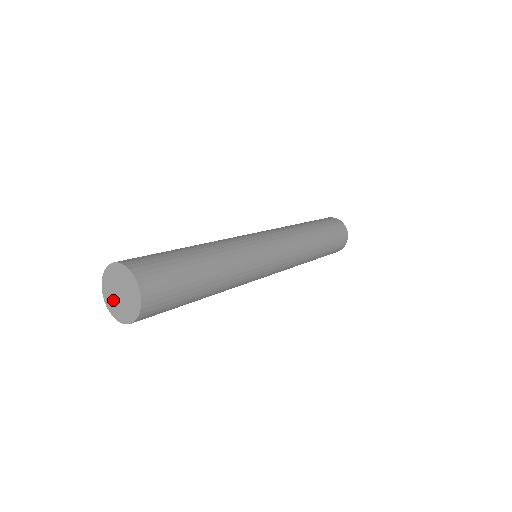
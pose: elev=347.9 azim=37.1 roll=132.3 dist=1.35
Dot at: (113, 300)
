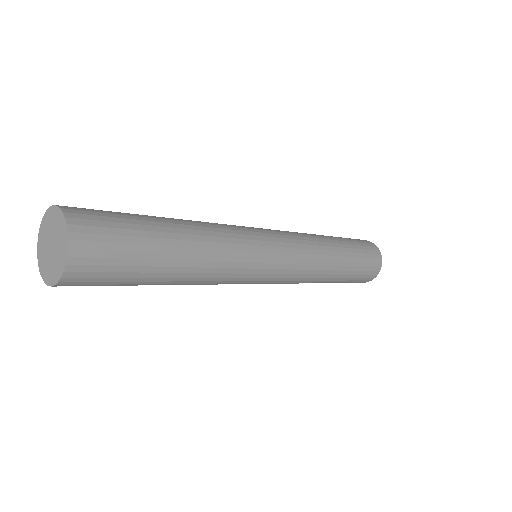
Dot at: (44, 240)
